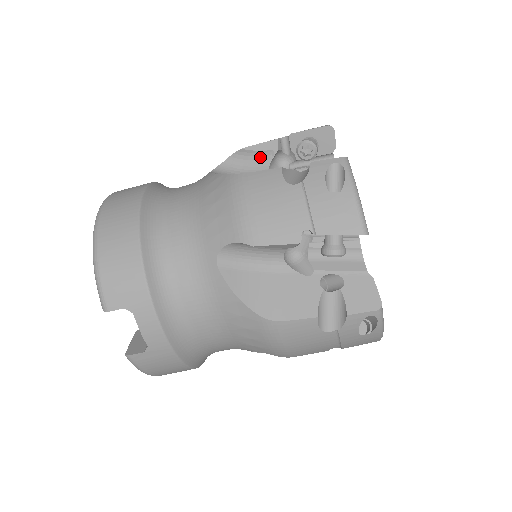
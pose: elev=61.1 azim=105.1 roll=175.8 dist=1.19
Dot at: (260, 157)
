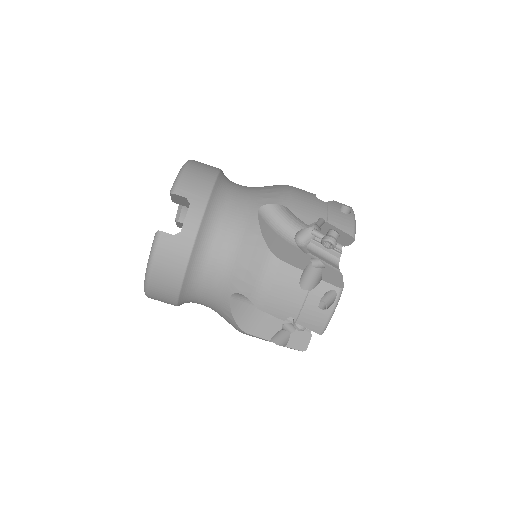
Dot at: occluded
